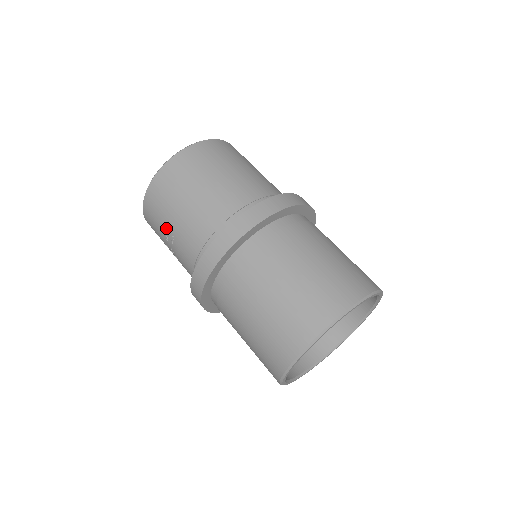
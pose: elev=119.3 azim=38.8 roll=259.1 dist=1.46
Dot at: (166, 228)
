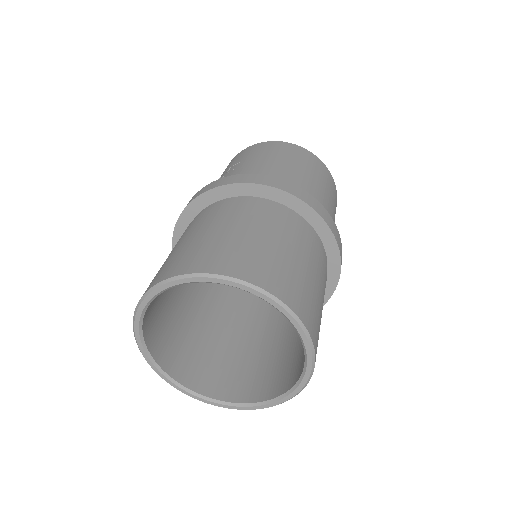
Dot at: (237, 164)
